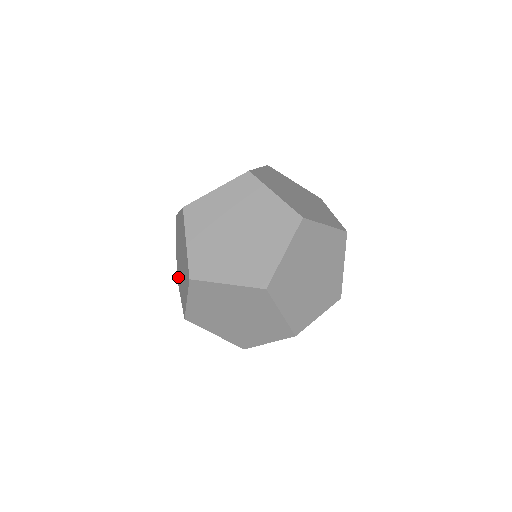
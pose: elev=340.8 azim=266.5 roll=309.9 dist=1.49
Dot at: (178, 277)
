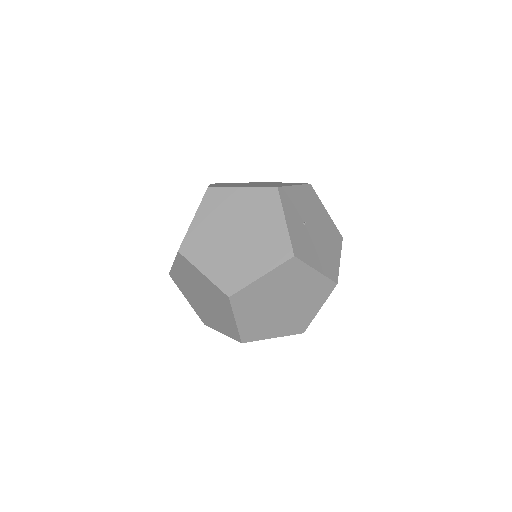
Dot at: occluded
